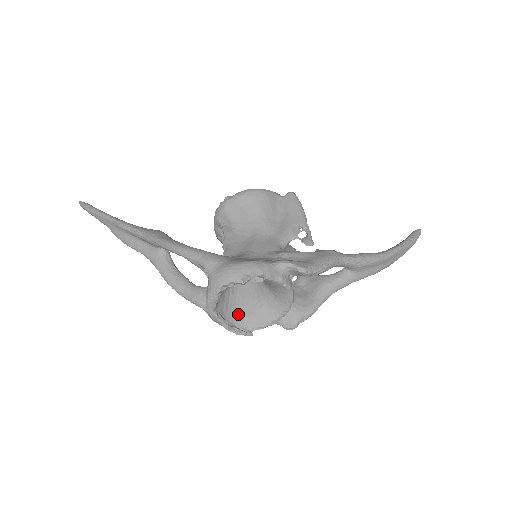
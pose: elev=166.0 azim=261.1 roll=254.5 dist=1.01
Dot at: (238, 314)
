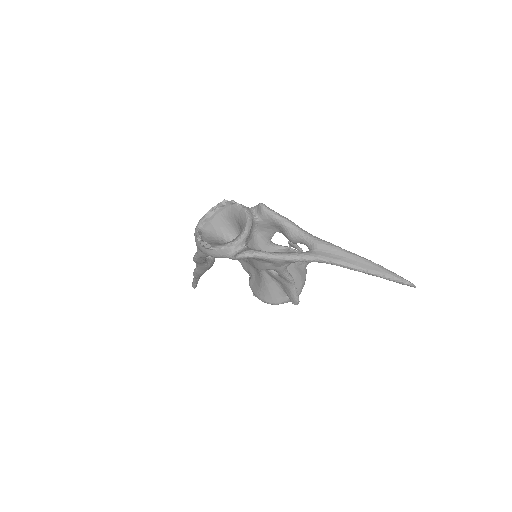
Dot at: (212, 243)
